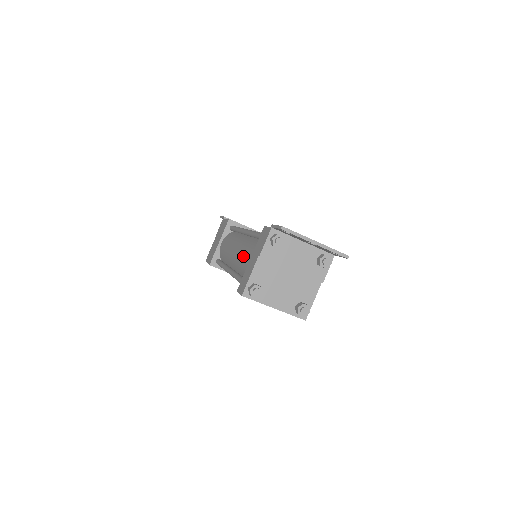
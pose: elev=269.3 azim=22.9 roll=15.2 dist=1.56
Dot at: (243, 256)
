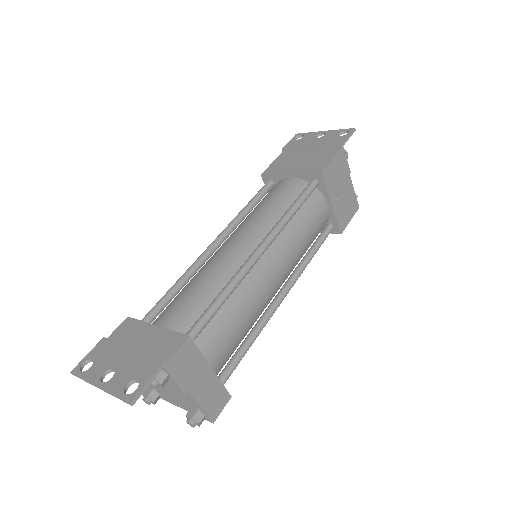
Dot at: occluded
